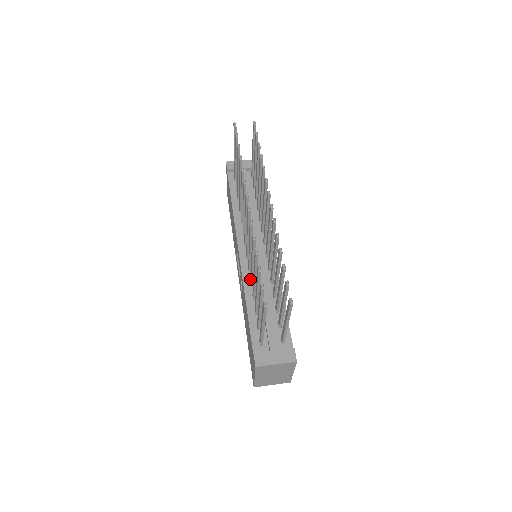
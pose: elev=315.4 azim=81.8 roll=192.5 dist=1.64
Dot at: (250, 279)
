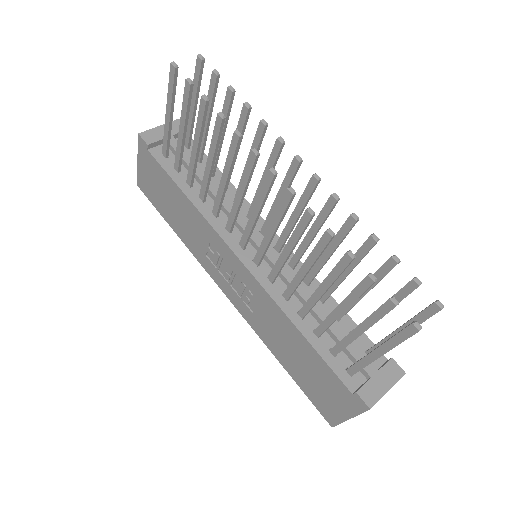
Dot at: (284, 292)
